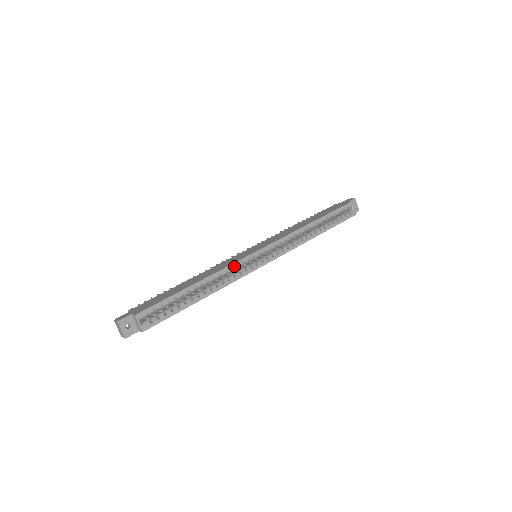
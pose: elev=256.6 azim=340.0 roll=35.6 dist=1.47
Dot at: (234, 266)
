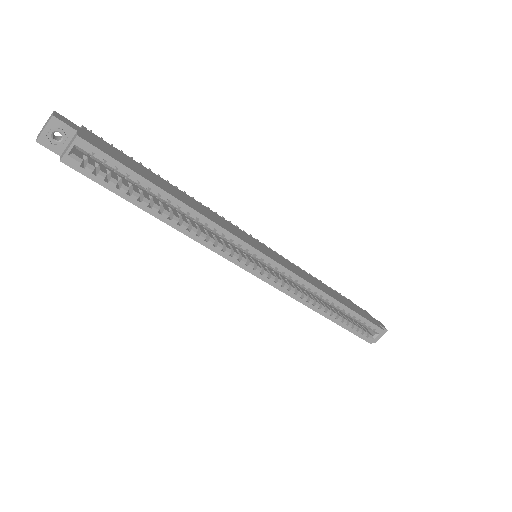
Dot at: (228, 236)
